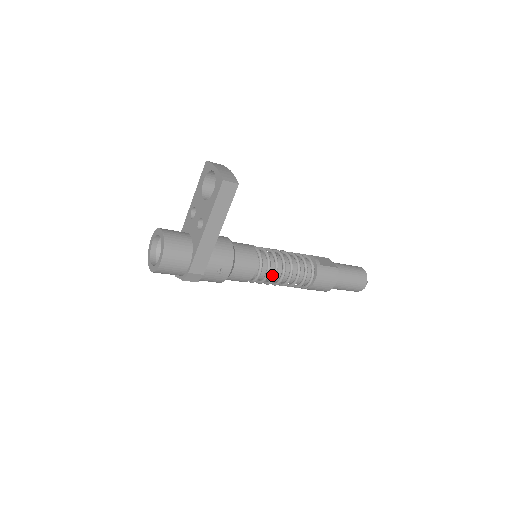
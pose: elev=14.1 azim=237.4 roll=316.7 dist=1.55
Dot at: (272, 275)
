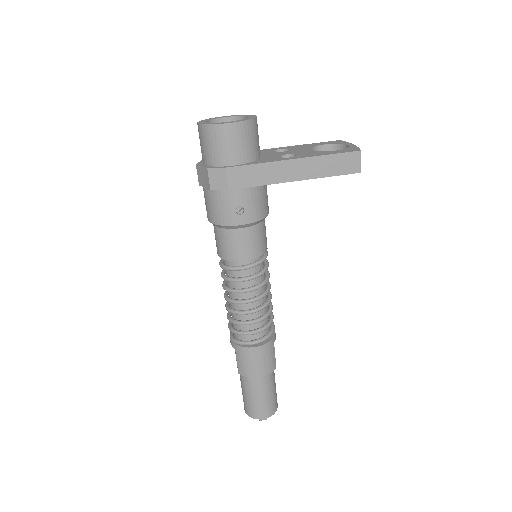
Dot at: (246, 287)
